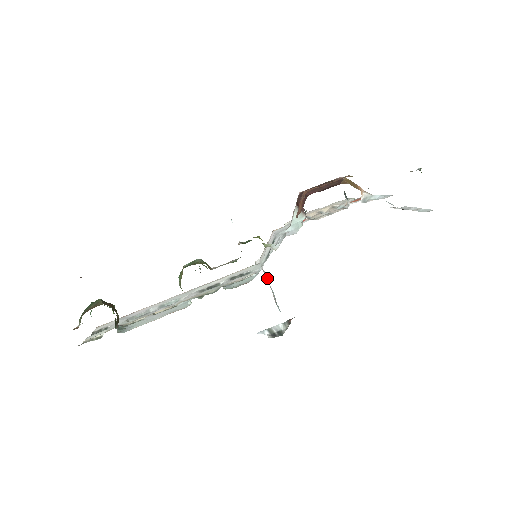
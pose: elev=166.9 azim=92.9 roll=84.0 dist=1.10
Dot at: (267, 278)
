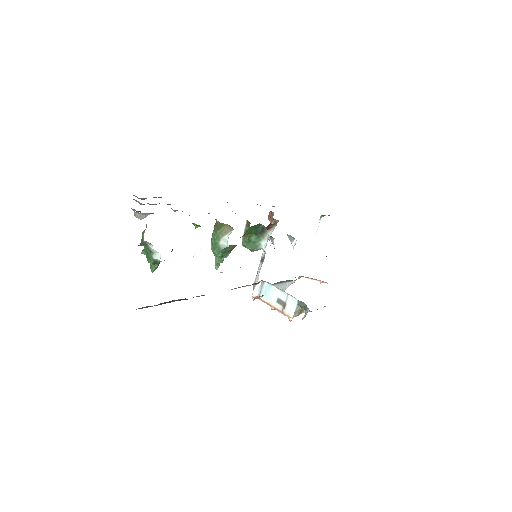
Dot at: (269, 287)
